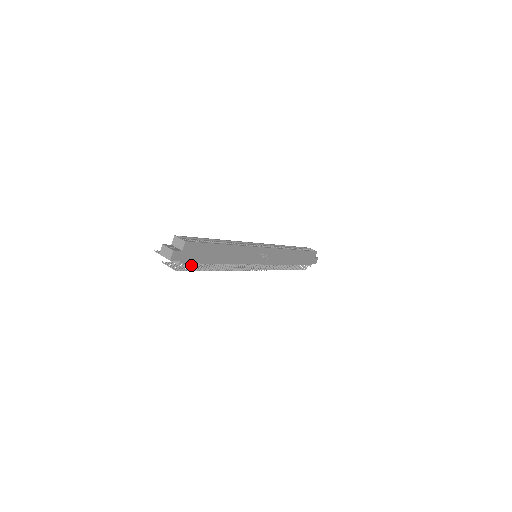
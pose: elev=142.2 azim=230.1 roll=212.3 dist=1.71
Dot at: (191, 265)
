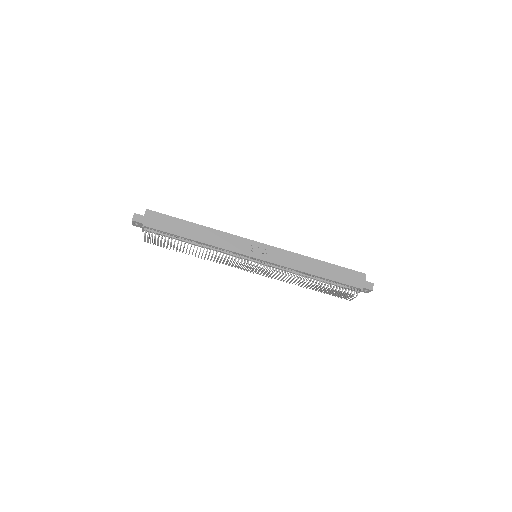
Dot at: (173, 248)
